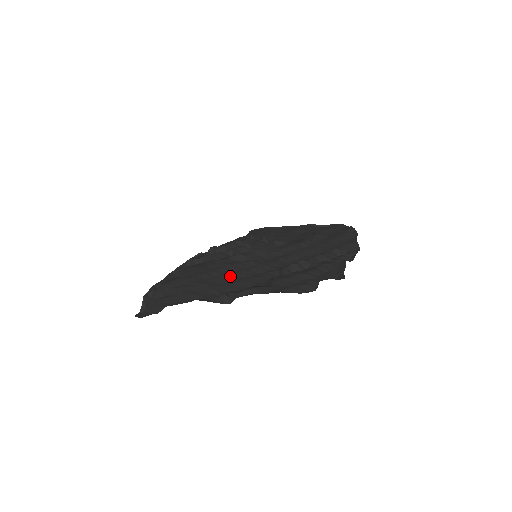
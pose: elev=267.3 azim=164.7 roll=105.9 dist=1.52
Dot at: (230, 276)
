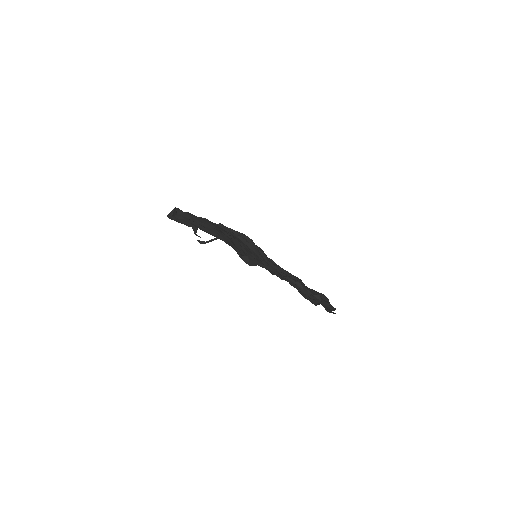
Dot at: (246, 250)
